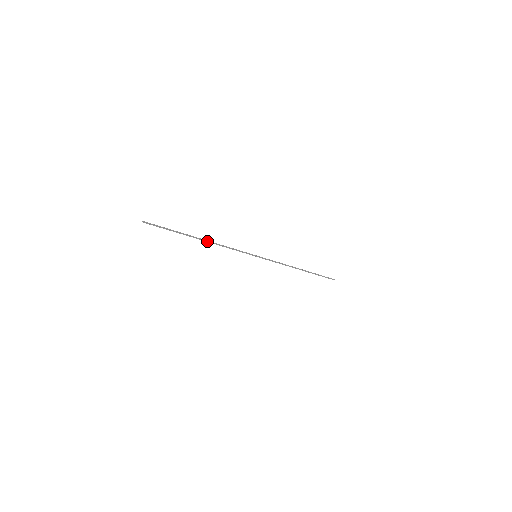
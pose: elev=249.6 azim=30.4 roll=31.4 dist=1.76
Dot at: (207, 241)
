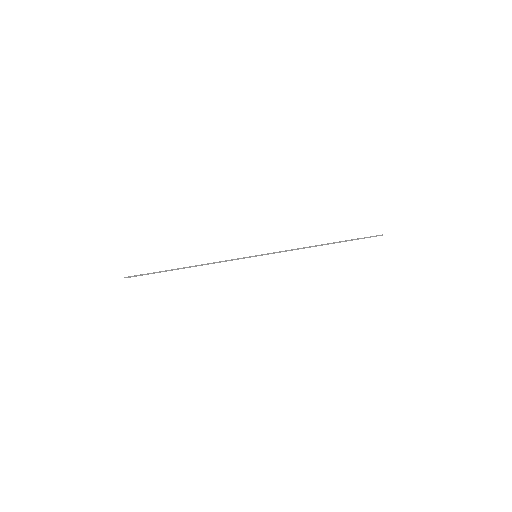
Dot at: (193, 266)
